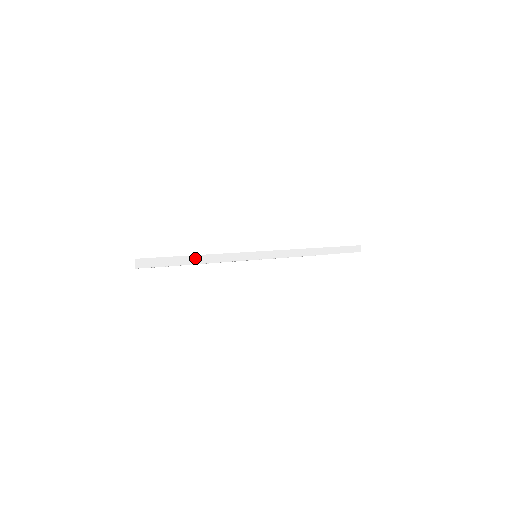
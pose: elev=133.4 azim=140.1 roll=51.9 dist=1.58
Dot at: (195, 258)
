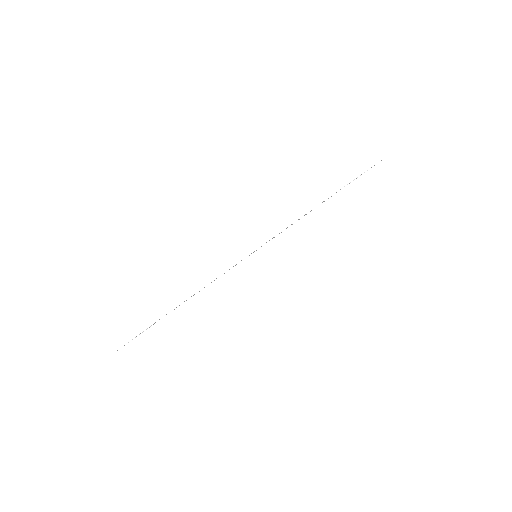
Dot at: (174, 313)
